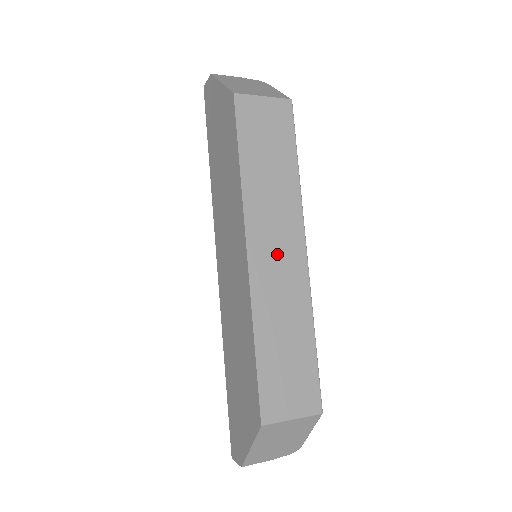
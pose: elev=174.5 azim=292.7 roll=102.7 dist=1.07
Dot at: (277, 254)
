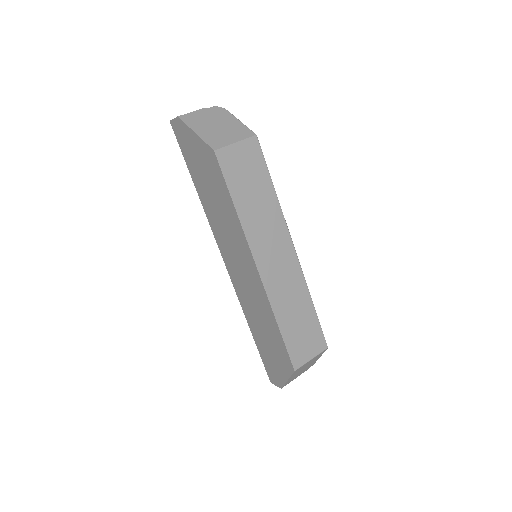
Dot at: (277, 261)
